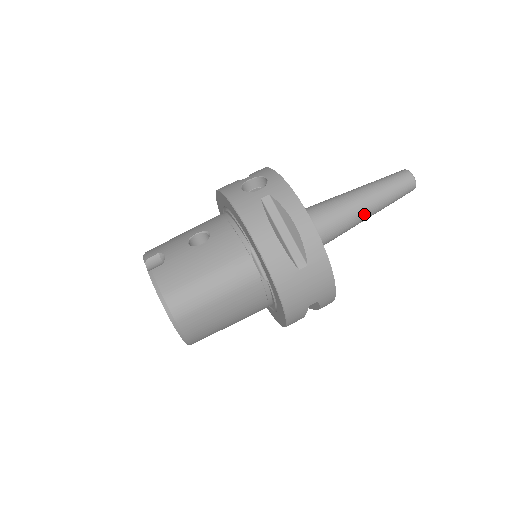
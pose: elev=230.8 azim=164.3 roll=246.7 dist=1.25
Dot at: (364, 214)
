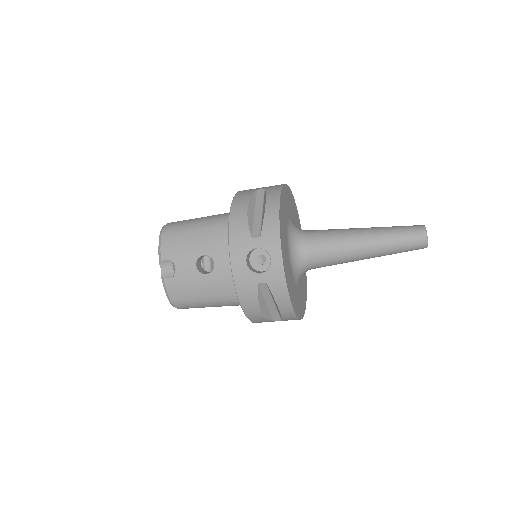
Dot at: occluded
